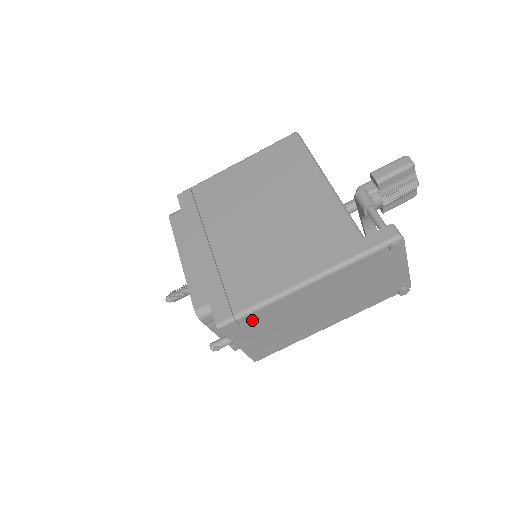
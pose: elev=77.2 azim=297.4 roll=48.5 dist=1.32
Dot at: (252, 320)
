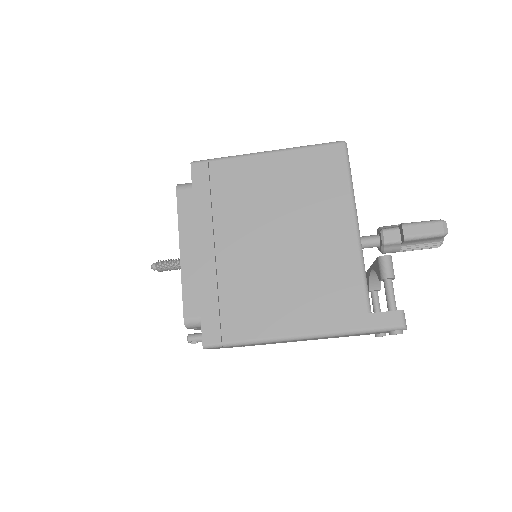
Dot at: occluded
